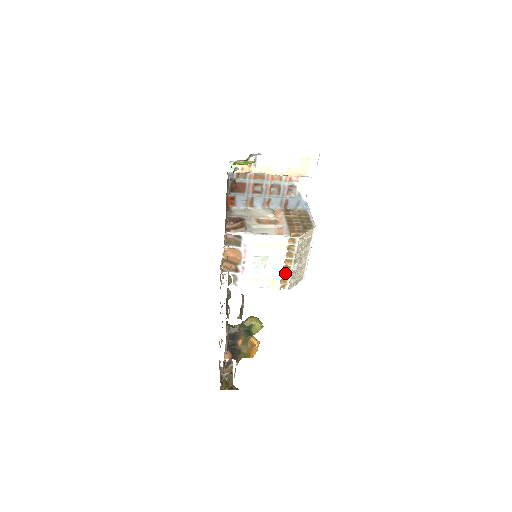
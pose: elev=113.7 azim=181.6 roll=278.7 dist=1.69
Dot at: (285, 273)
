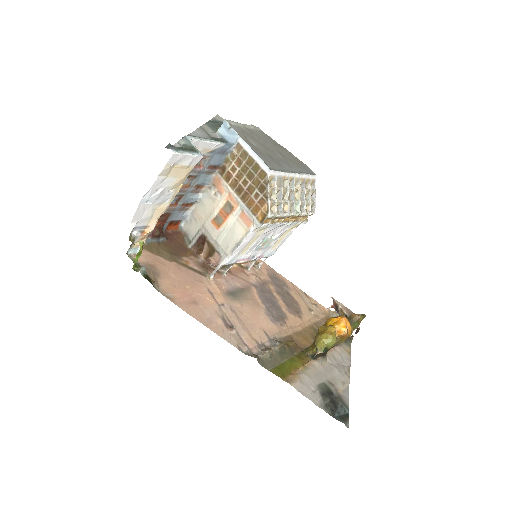
Dot at: (295, 218)
